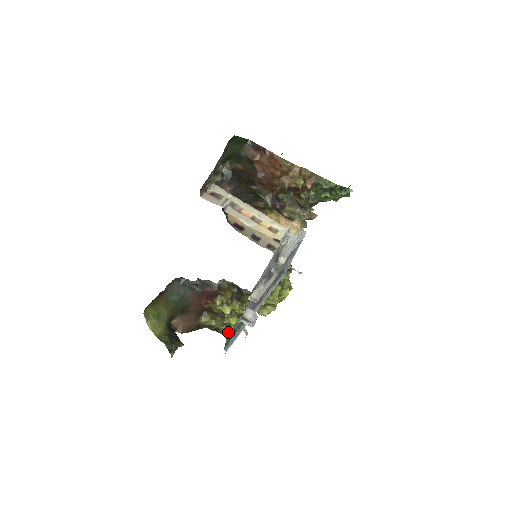
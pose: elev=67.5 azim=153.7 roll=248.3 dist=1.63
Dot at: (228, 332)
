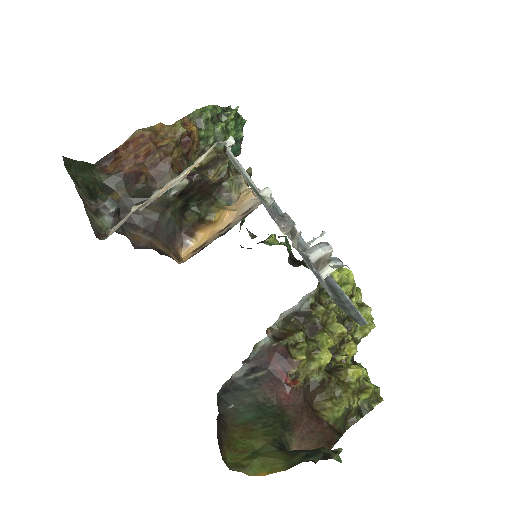
Dot at: (376, 401)
